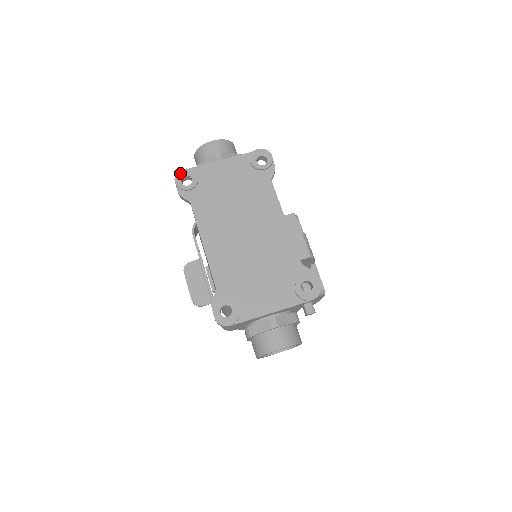
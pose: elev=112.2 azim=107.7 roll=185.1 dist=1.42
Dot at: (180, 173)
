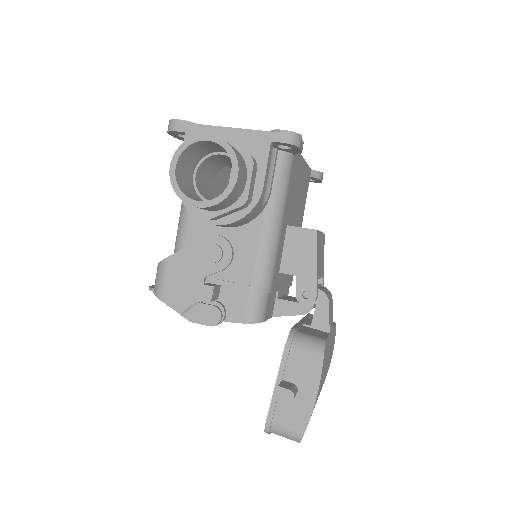
Dot at: occluded
